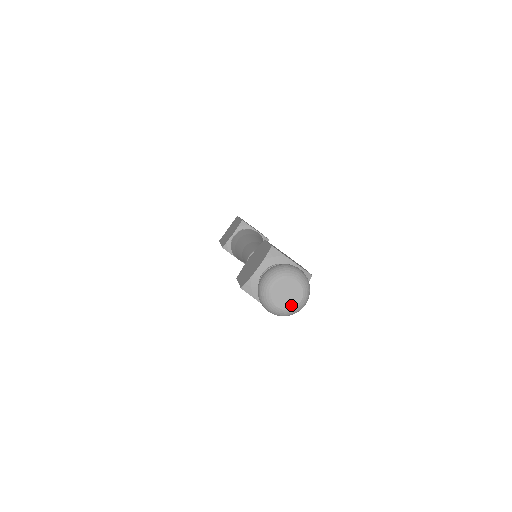
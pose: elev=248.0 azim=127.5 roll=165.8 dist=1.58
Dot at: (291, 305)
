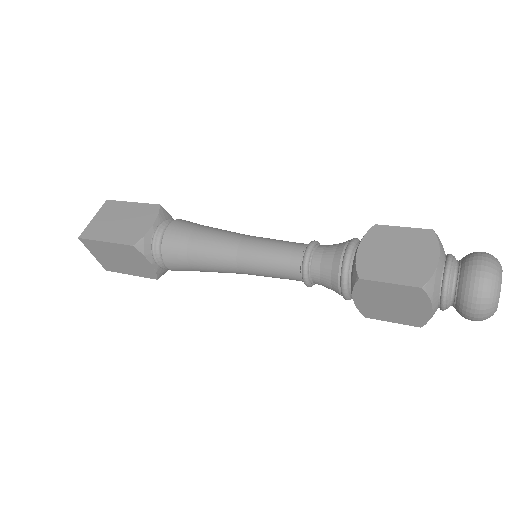
Dot at: occluded
